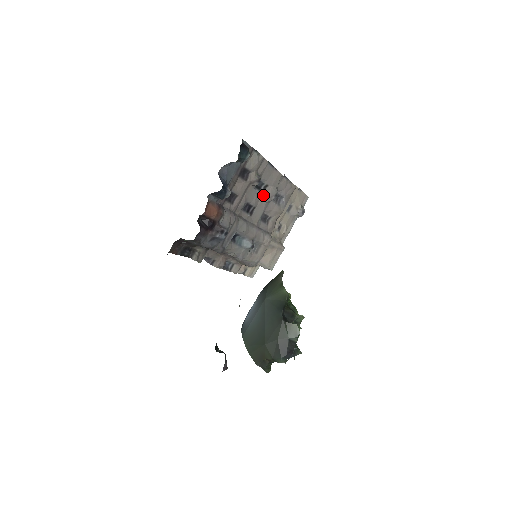
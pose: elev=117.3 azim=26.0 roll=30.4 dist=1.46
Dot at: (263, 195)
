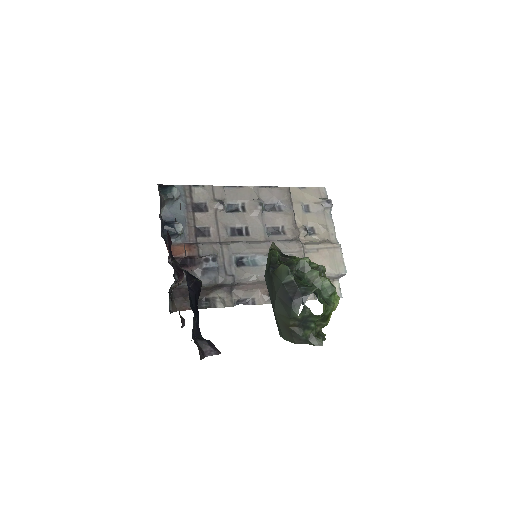
Dot at: (247, 213)
